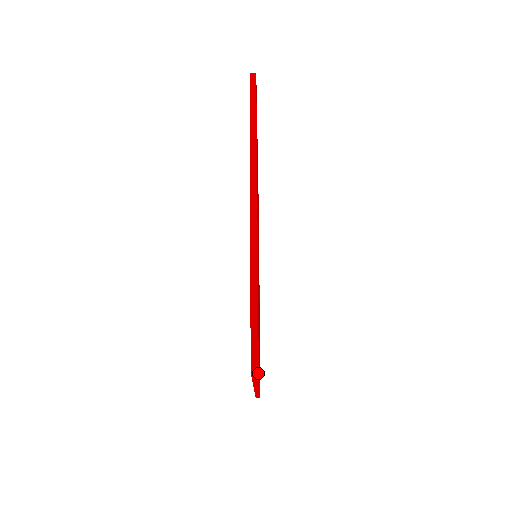
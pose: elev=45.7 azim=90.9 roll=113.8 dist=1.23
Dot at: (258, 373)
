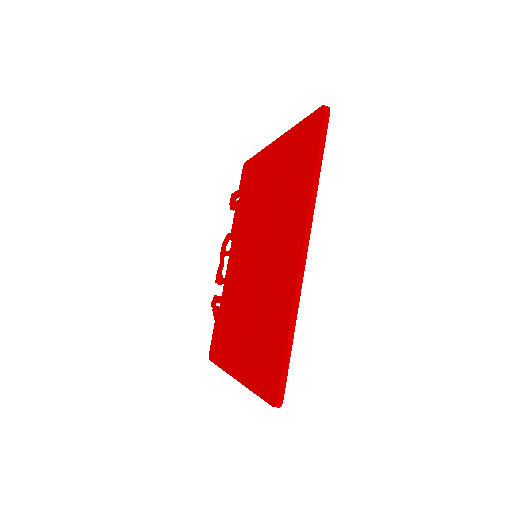
Dot at: (279, 407)
